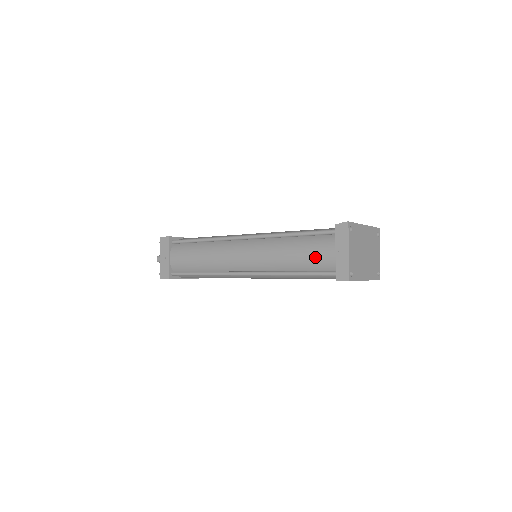
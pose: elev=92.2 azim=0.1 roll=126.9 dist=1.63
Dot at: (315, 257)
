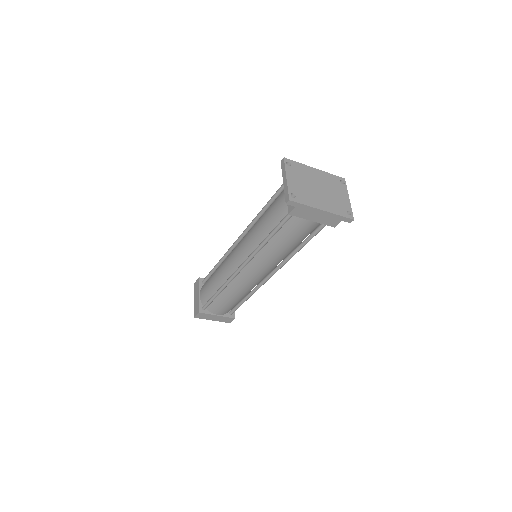
Dot at: (276, 209)
